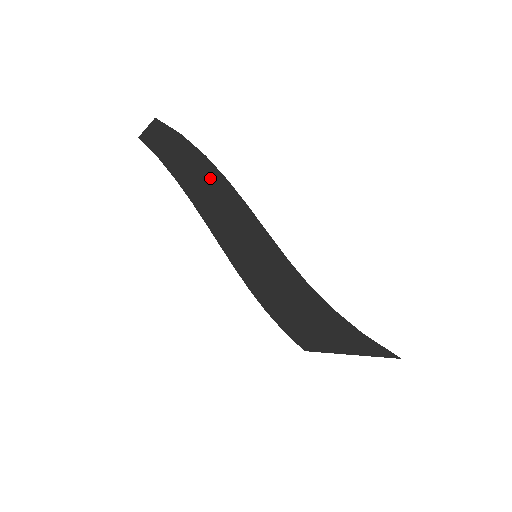
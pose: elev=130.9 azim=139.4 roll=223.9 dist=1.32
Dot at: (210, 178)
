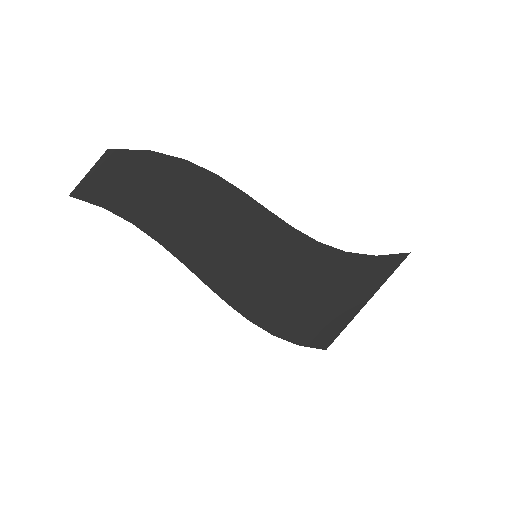
Dot at: (192, 187)
